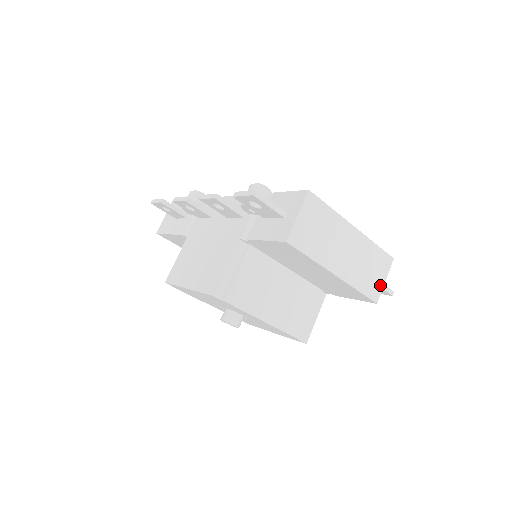
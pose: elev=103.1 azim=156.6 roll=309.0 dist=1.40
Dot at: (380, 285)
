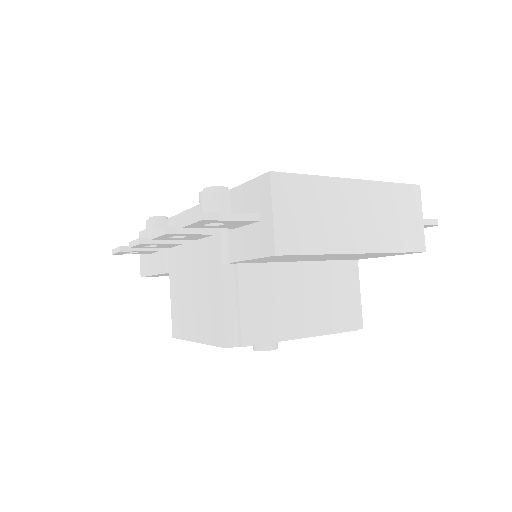
Dot at: (419, 228)
